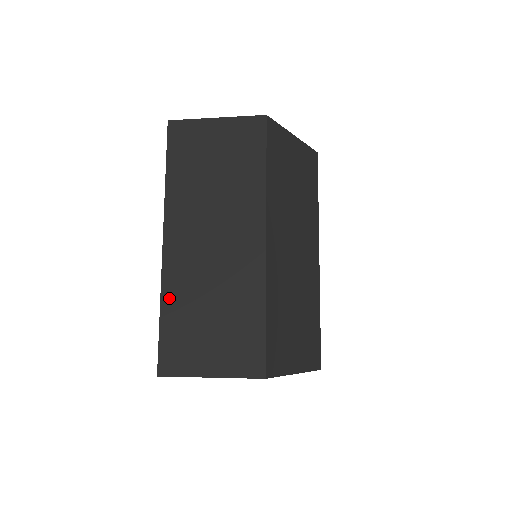
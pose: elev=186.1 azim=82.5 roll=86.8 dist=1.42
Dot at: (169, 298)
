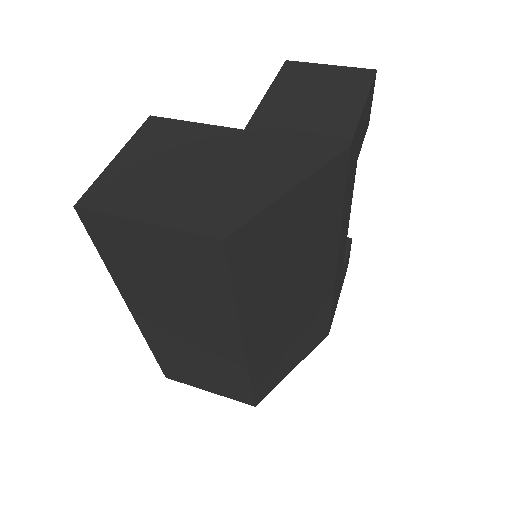
Dot at: (156, 348)
